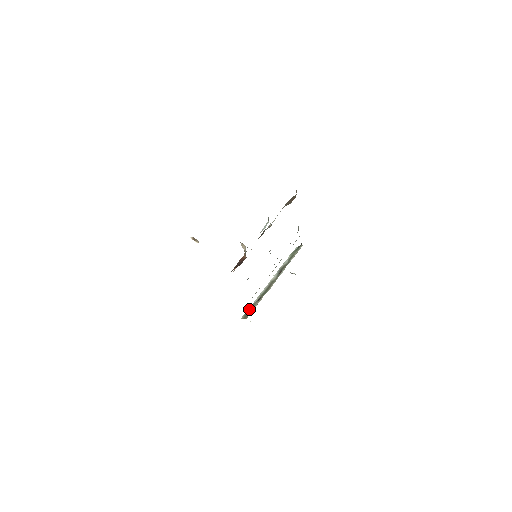
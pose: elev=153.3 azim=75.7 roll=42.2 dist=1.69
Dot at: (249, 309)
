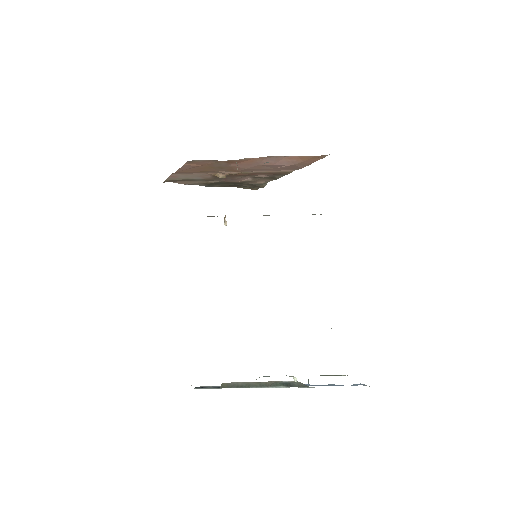
Dot at: occluded
